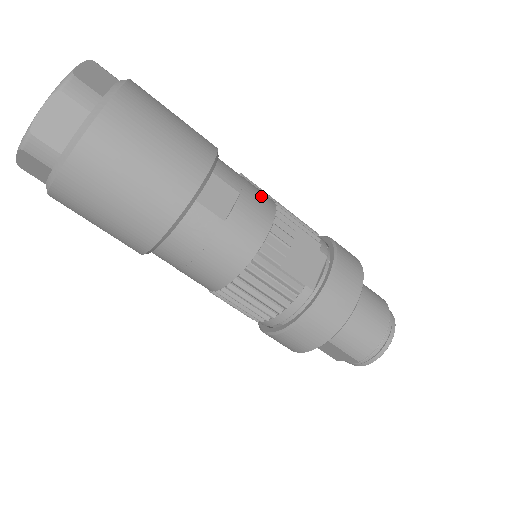
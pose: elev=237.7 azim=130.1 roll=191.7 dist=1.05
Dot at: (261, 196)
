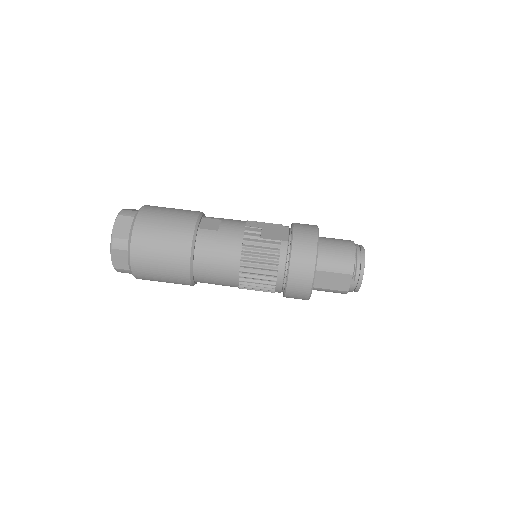
Dot at: occluded
